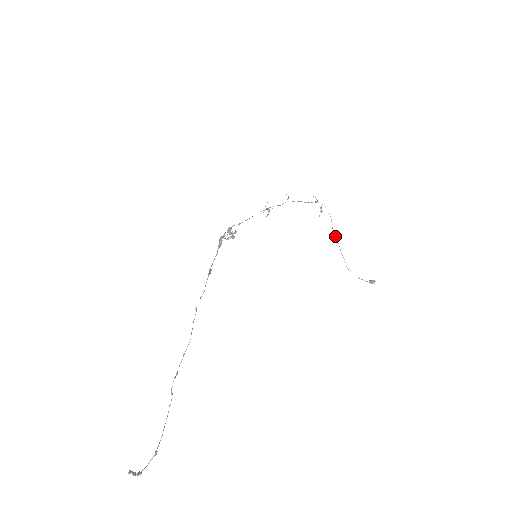
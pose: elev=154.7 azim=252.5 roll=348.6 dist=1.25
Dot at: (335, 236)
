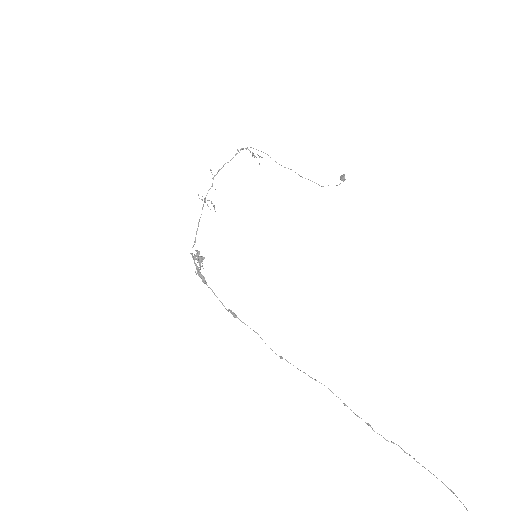
Dot at: occluded
